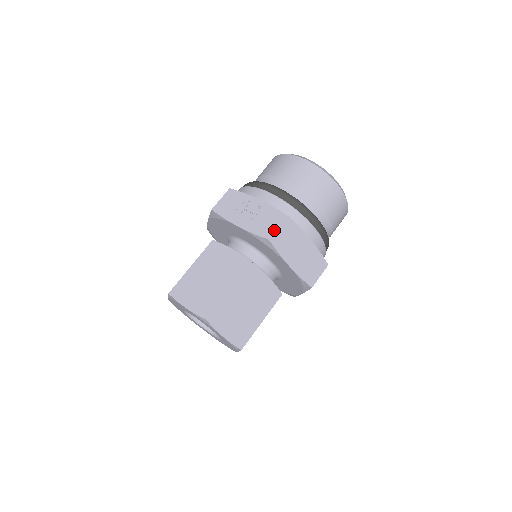
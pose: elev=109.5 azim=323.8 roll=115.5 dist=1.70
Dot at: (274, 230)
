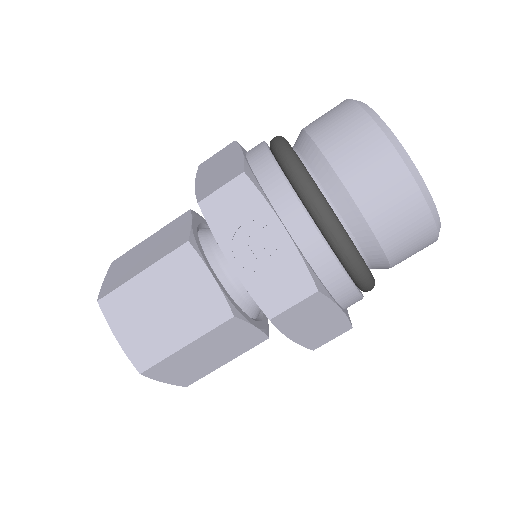
Dot at: (285, 307)
